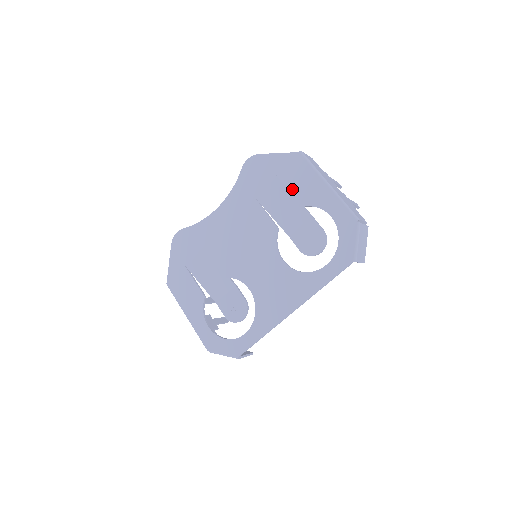
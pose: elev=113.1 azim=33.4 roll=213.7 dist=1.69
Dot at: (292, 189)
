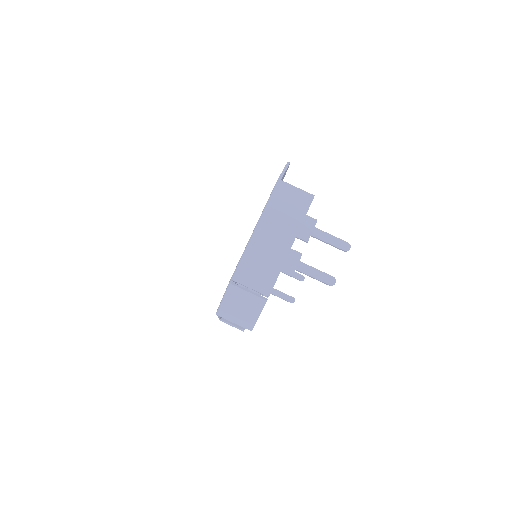
Dot at: occluded
